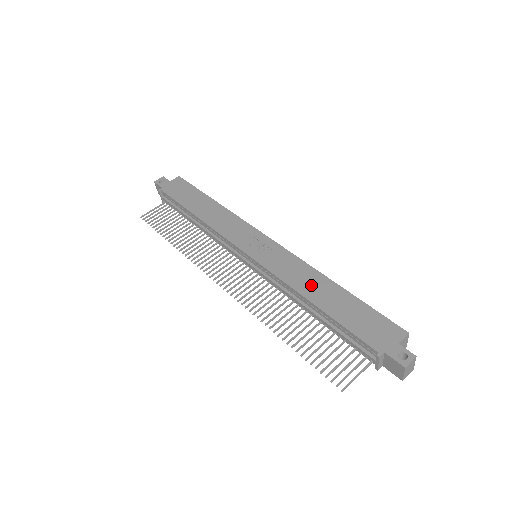
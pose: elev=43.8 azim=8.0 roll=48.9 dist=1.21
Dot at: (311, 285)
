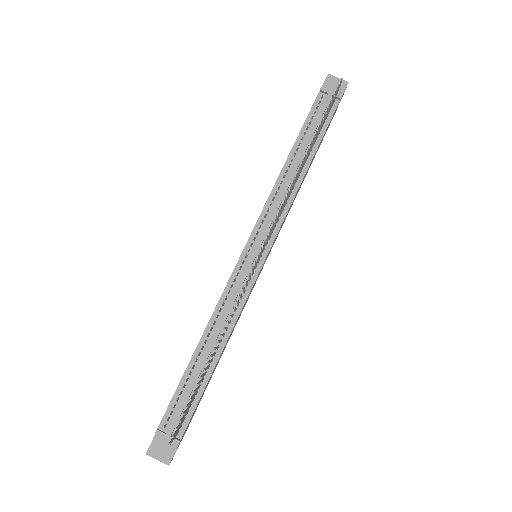
Dot at: occluded
